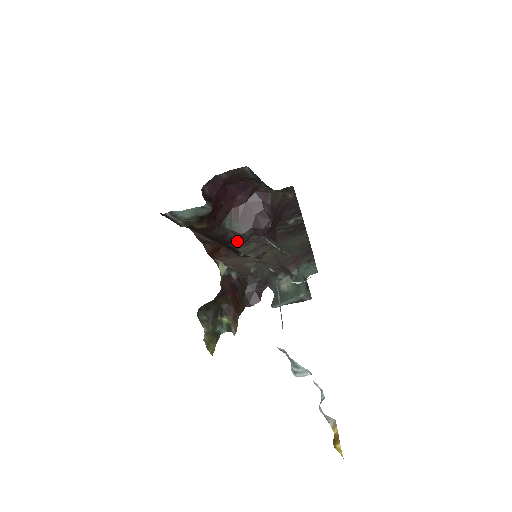
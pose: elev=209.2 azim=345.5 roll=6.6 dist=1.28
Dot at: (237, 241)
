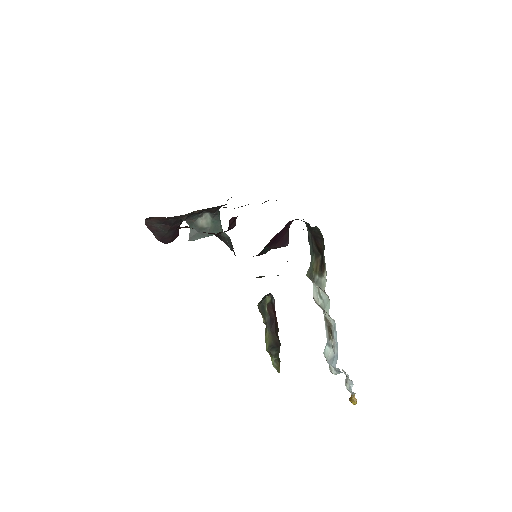
Dot at: occluded
